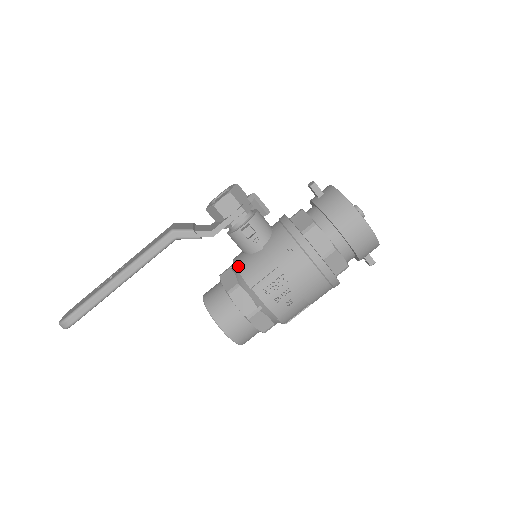
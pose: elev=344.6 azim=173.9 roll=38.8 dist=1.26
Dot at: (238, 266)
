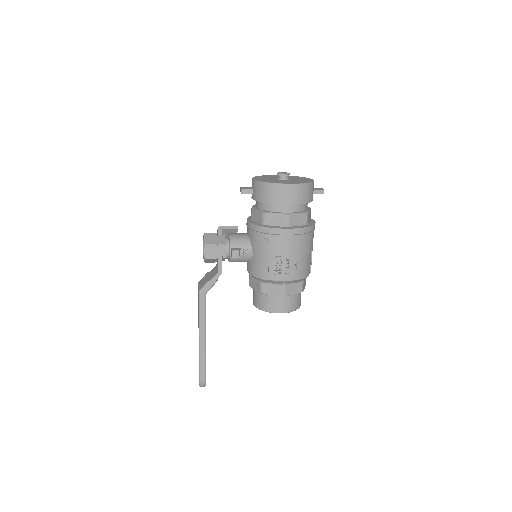
Dot at: (251, 273)
